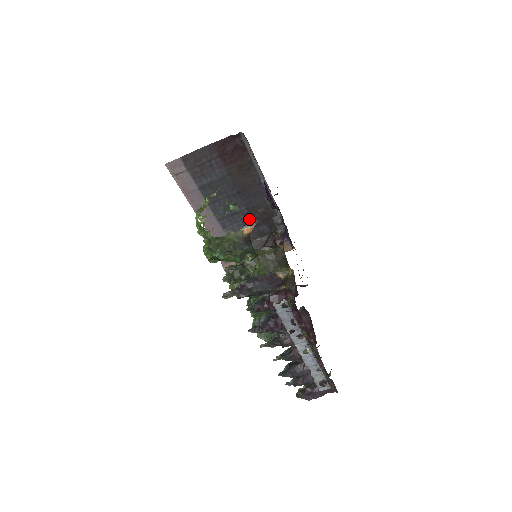
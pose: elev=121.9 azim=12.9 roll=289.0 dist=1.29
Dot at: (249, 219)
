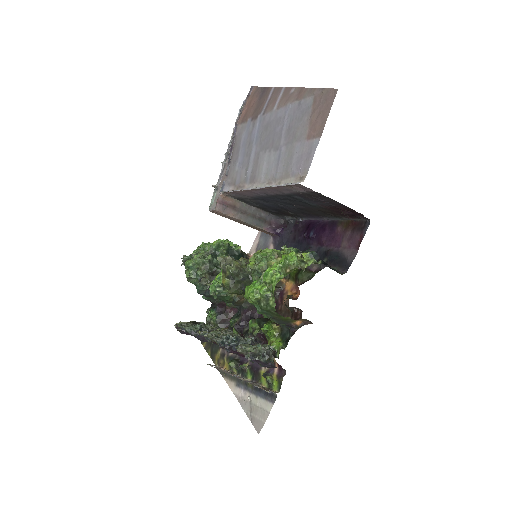
Dot at: (276, 207)
